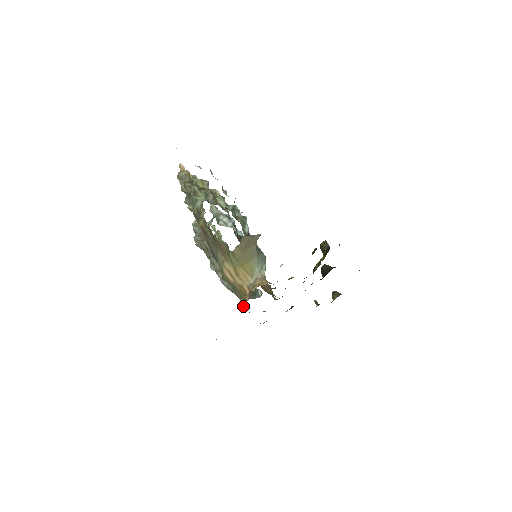
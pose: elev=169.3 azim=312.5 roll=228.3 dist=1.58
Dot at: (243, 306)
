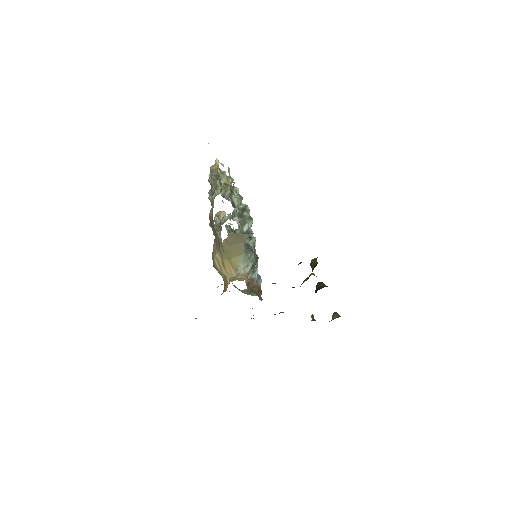
Dot at: (221, 294)
